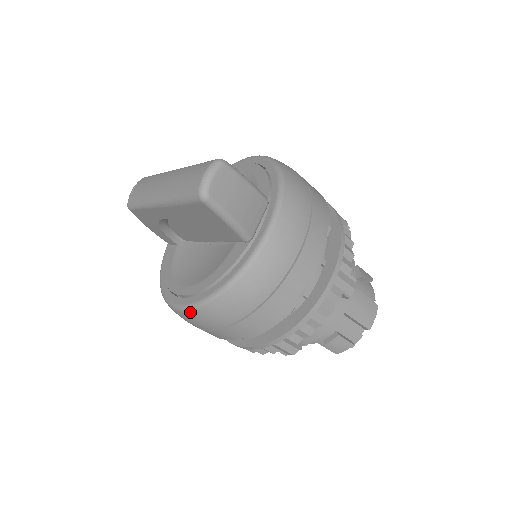
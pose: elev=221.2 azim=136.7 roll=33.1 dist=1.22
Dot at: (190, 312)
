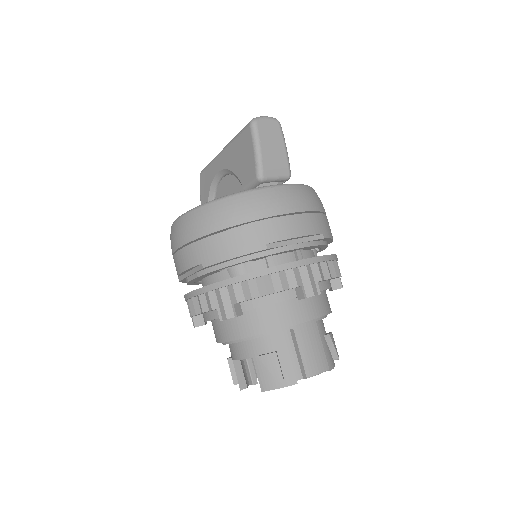
Dot at: (183, 217)
